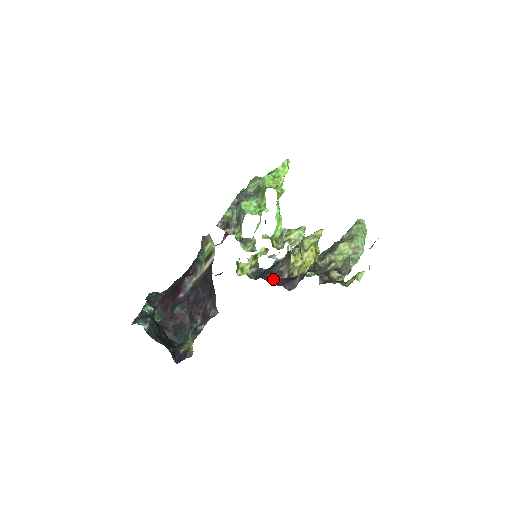
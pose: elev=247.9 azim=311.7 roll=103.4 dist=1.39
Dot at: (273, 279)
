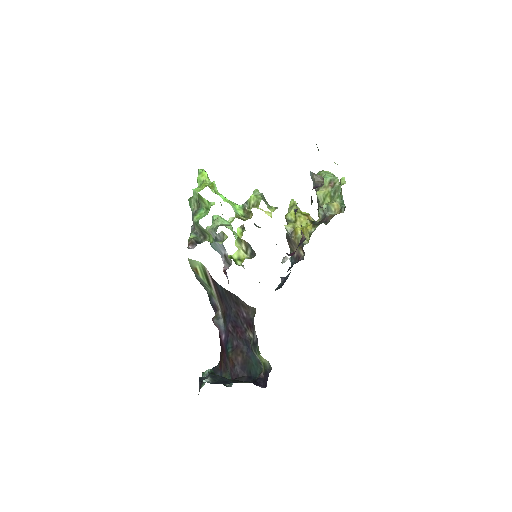
Dot at: occluded
